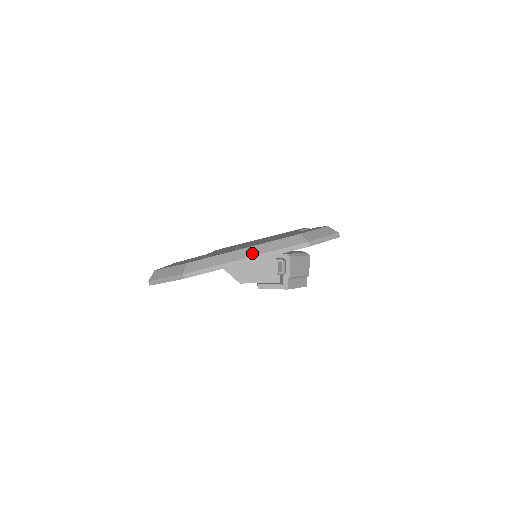
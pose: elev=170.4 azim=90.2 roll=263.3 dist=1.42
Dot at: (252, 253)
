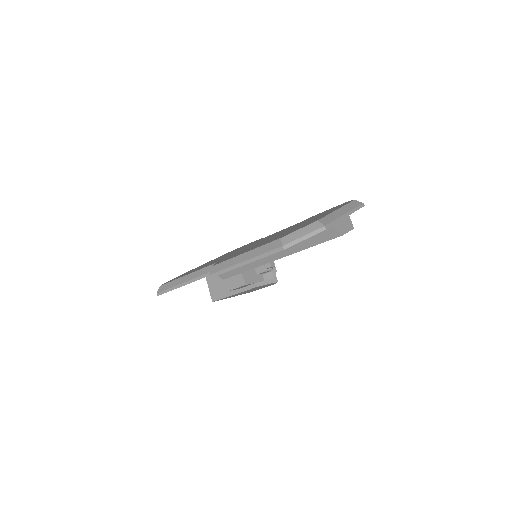
Dot at: (345, 211)
